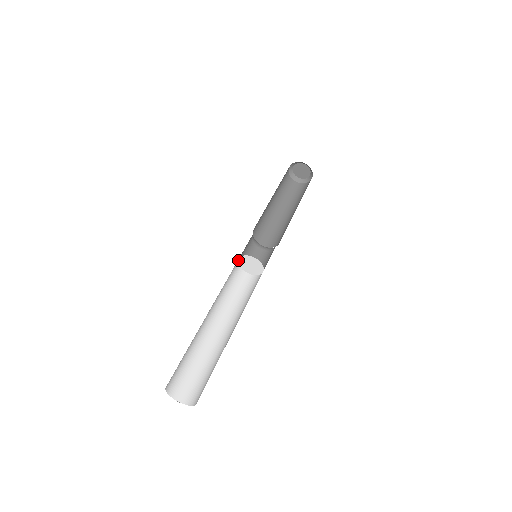
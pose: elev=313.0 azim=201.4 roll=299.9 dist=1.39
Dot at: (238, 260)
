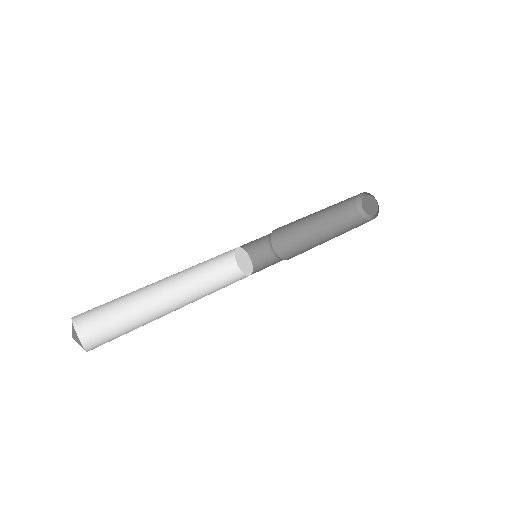
Dot at: (235, 258)
